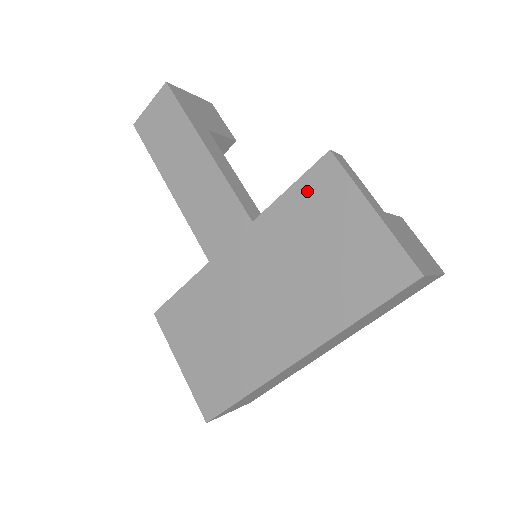
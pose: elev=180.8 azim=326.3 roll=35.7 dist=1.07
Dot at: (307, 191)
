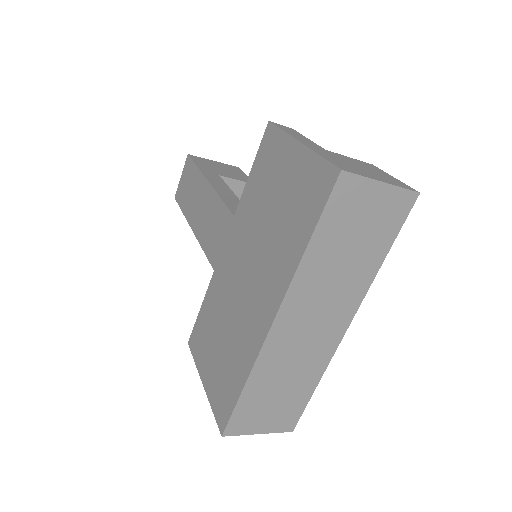
Dot at: (260, 164)
